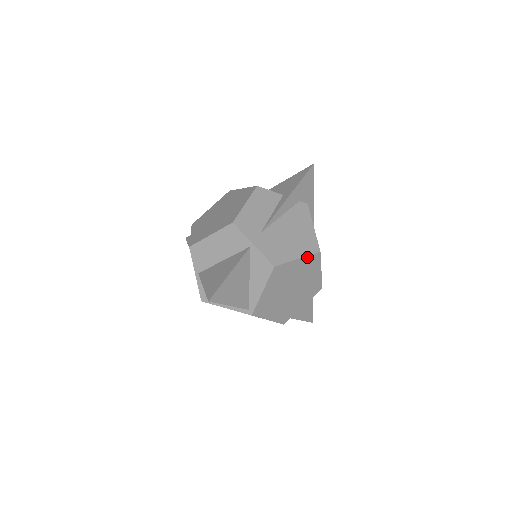
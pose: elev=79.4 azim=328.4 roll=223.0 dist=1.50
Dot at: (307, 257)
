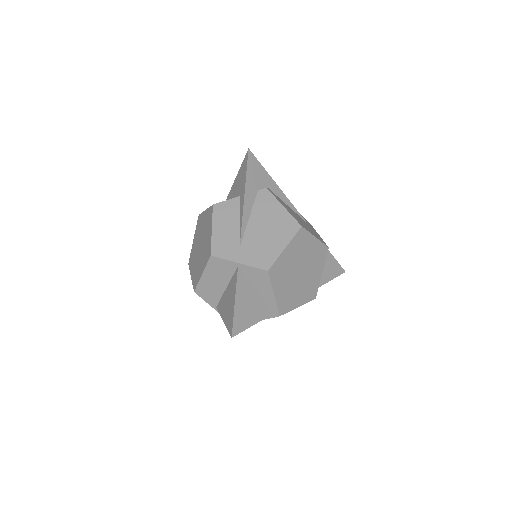
Dot at: (293, 240)
